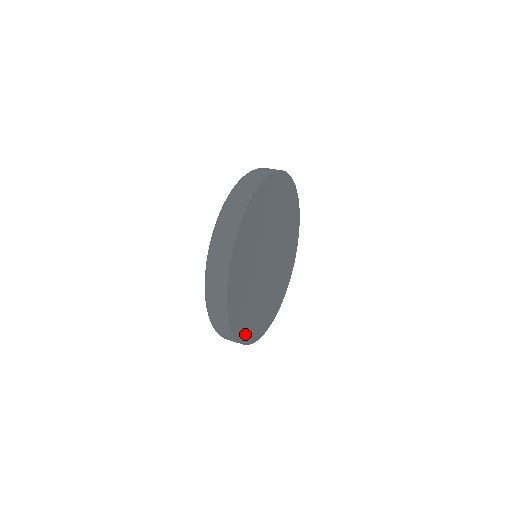
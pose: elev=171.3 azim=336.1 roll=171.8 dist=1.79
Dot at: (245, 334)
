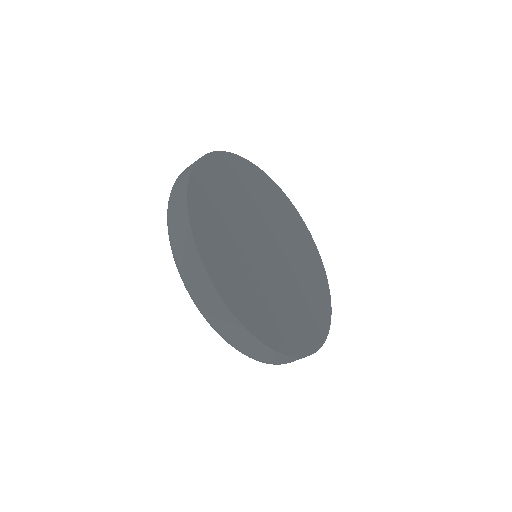
Dot at: (233, 299)
